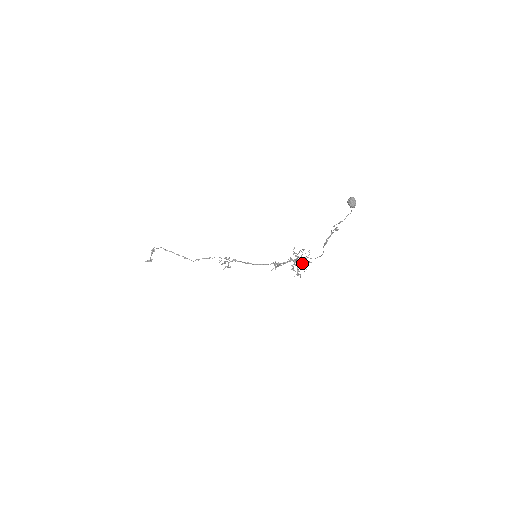
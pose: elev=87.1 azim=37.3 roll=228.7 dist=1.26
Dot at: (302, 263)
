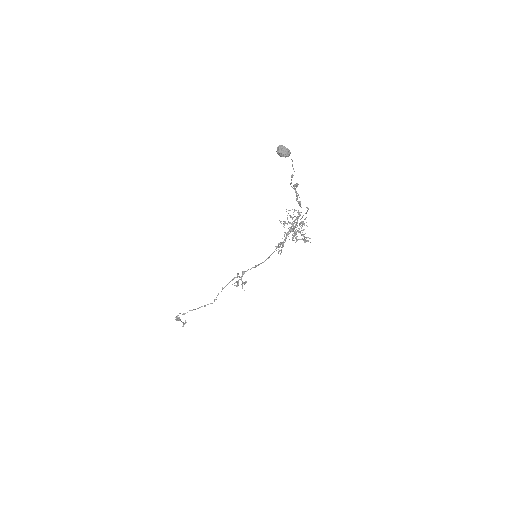
Dot at: occluded
